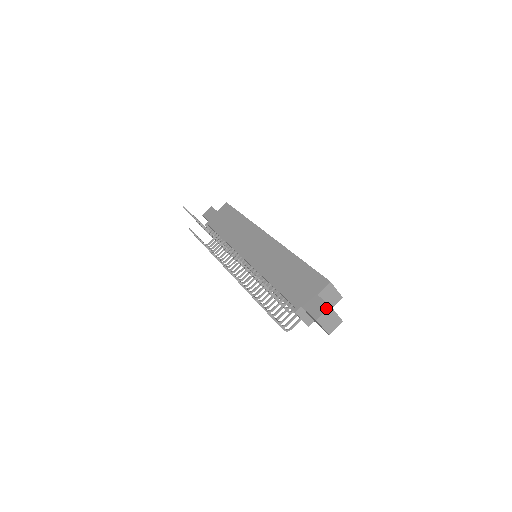
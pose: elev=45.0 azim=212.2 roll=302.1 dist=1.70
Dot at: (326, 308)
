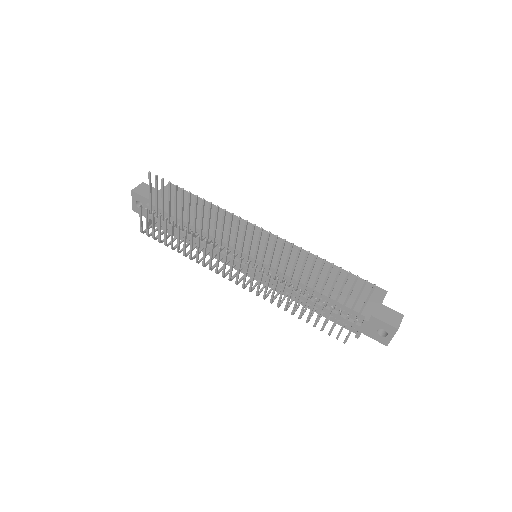
Dot at: (401, 317)
